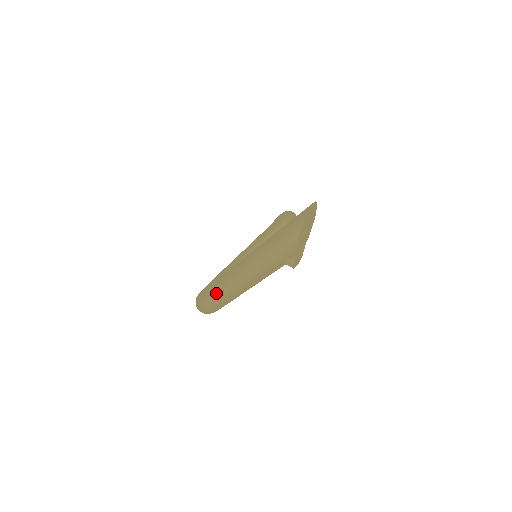
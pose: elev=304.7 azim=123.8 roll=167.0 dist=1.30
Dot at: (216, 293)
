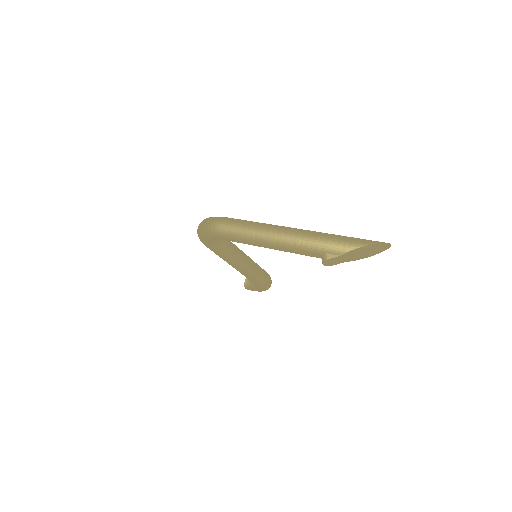
Dot at: (244, 224)
